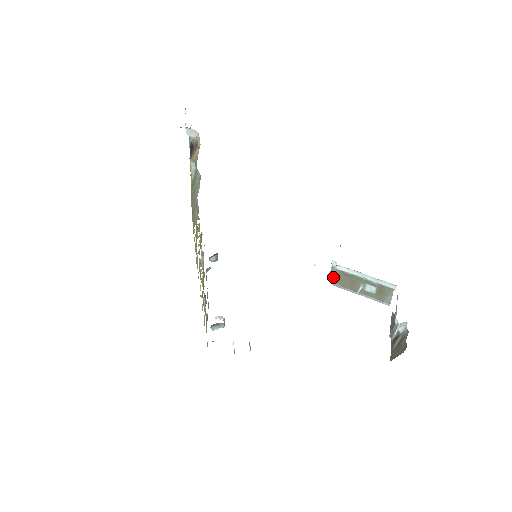
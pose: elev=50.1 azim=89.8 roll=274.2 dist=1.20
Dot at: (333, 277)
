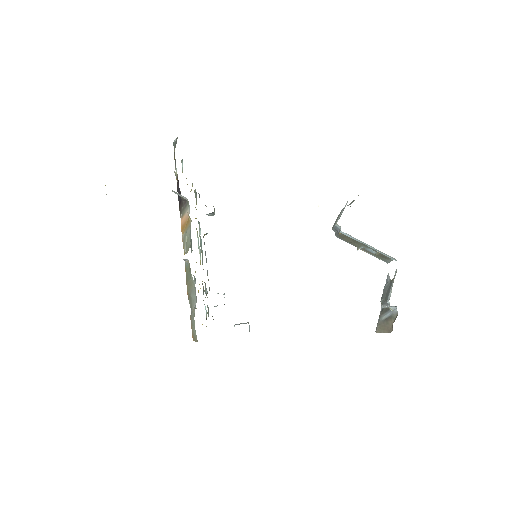
Dot at: (336, 231)
